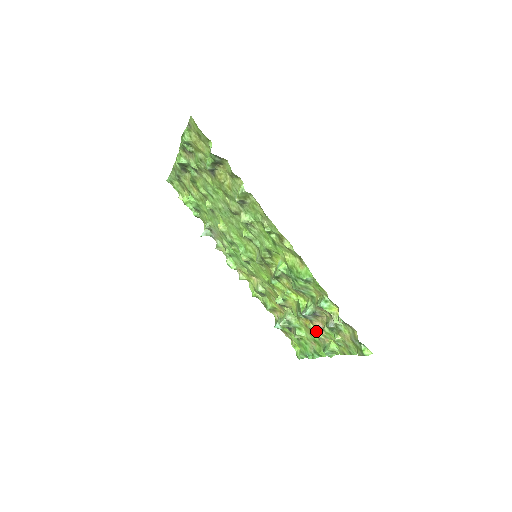
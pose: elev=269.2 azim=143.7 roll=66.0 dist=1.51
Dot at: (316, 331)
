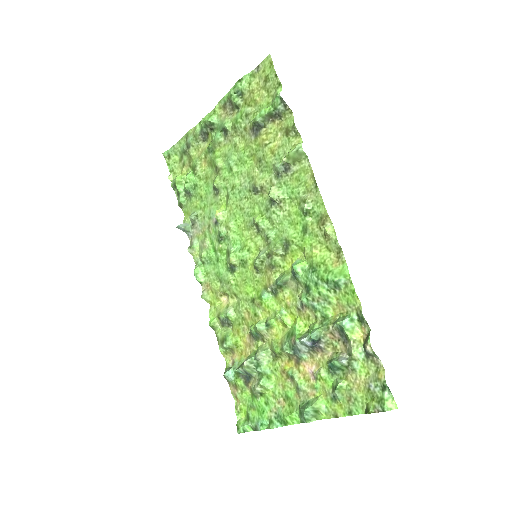
Dot at: (300, 378)
